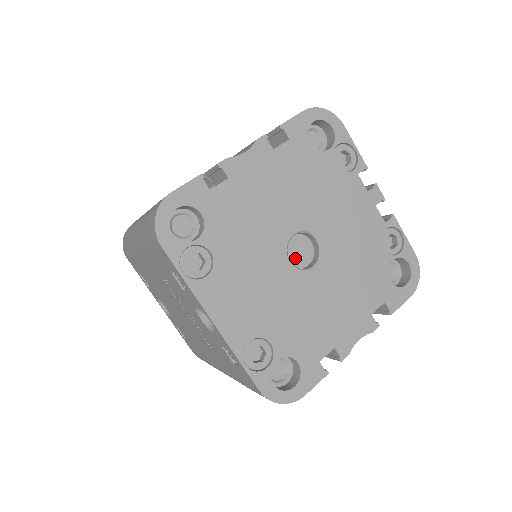
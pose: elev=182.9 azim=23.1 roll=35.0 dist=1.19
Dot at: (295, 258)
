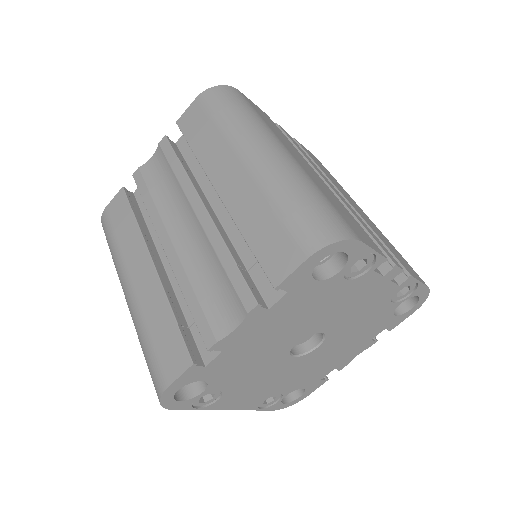
Dot at: occluded
